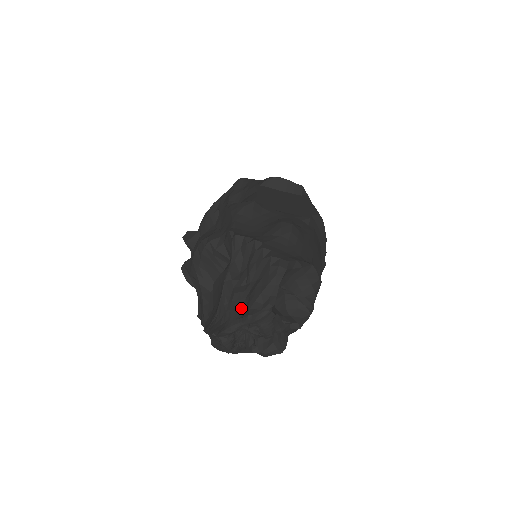
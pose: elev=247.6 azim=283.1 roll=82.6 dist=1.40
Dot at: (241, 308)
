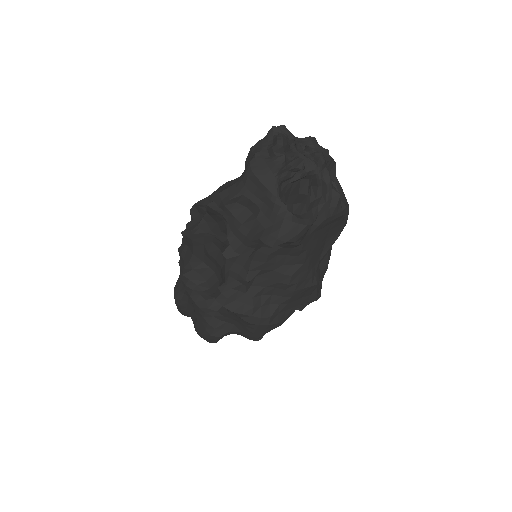
Dot at: occluded
